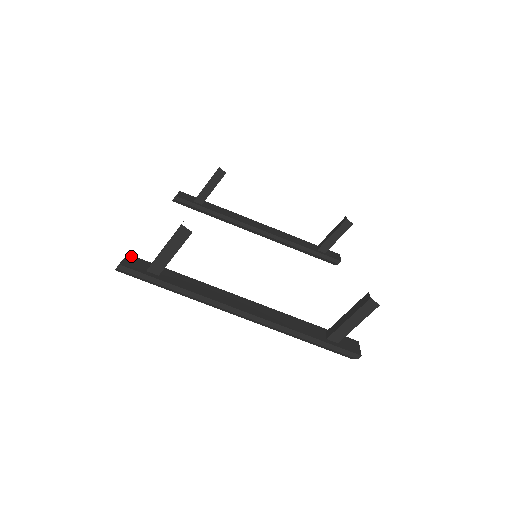
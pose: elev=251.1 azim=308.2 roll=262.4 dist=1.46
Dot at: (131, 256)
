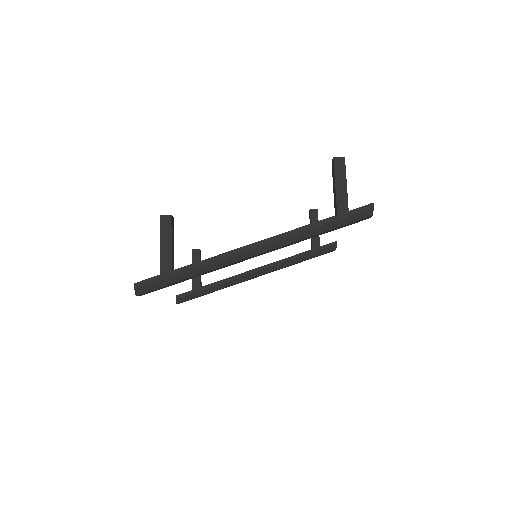
Dot at: occluded
